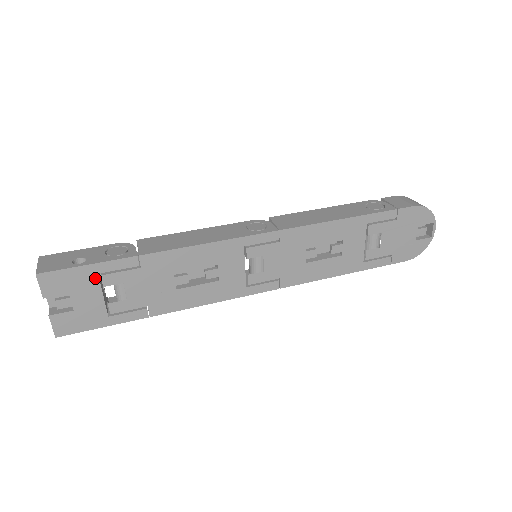
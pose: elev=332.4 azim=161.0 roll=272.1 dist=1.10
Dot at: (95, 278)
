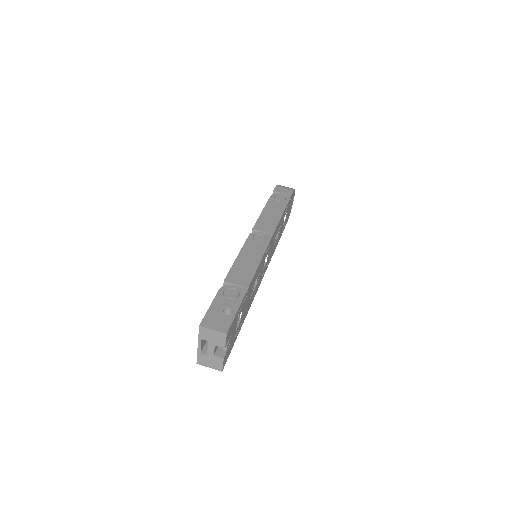
Dot at: (237, 317)
